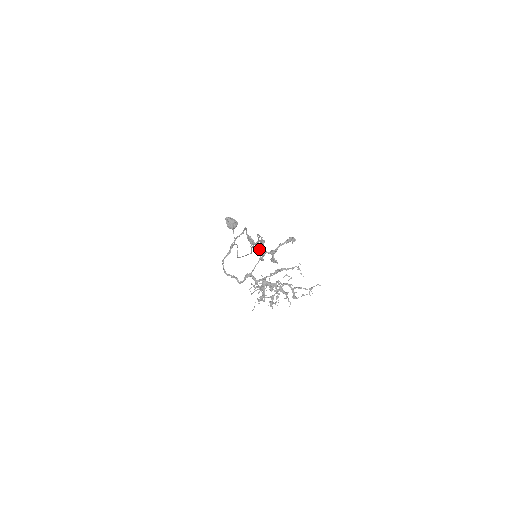
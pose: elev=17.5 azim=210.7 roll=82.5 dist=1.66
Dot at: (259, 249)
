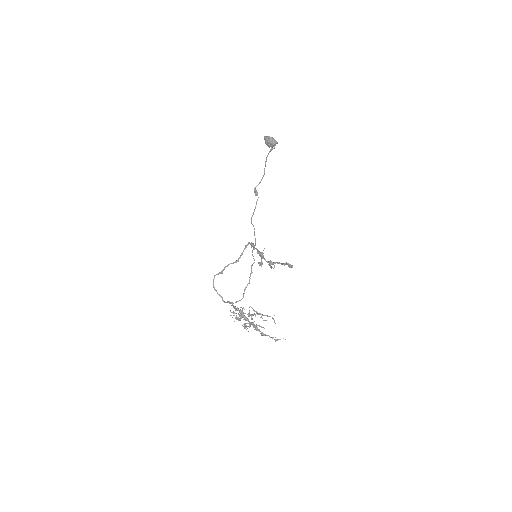
Dot at: (244, 291)
